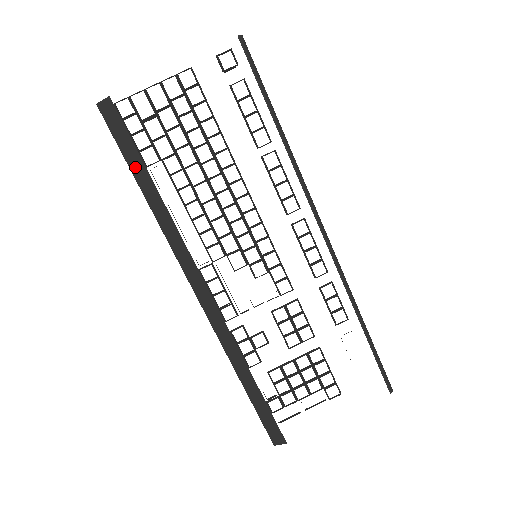
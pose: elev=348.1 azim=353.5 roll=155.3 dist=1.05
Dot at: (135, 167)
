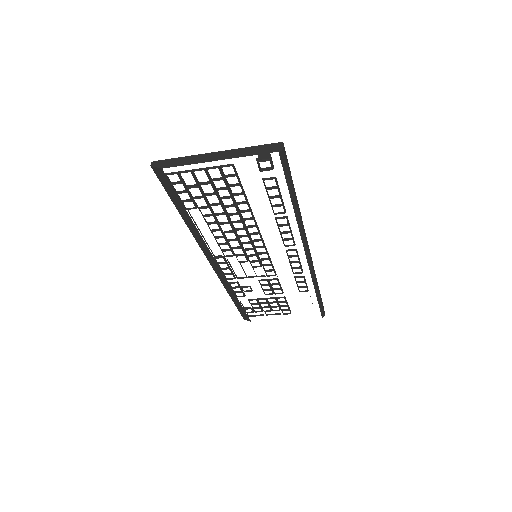
Dot at: (177, 204)
